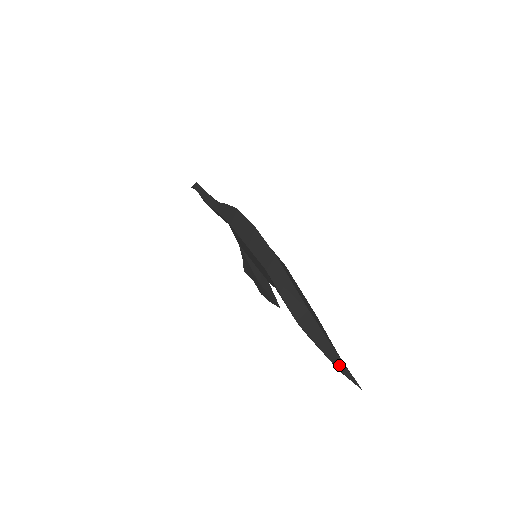
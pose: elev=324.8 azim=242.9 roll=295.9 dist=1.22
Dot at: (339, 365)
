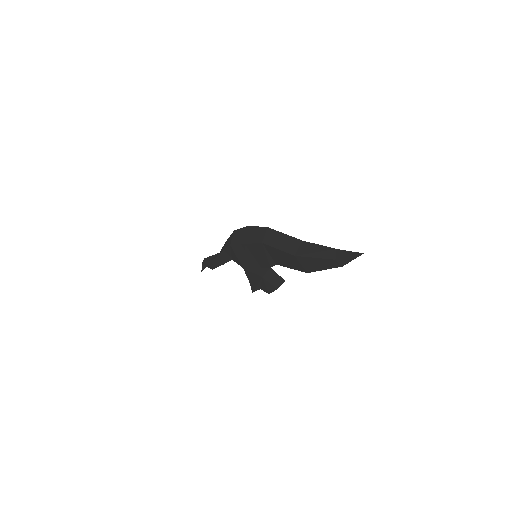
Dot at: (338, 255)
